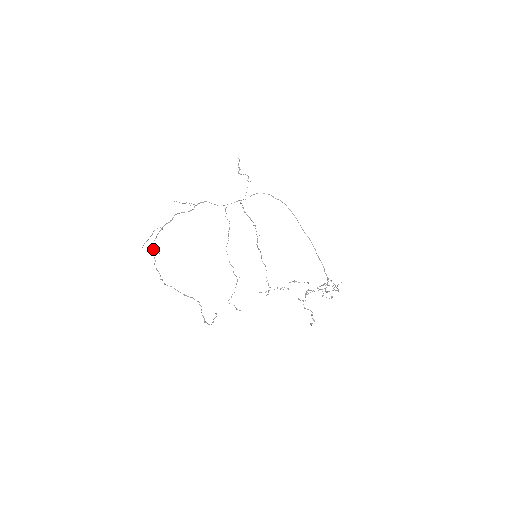
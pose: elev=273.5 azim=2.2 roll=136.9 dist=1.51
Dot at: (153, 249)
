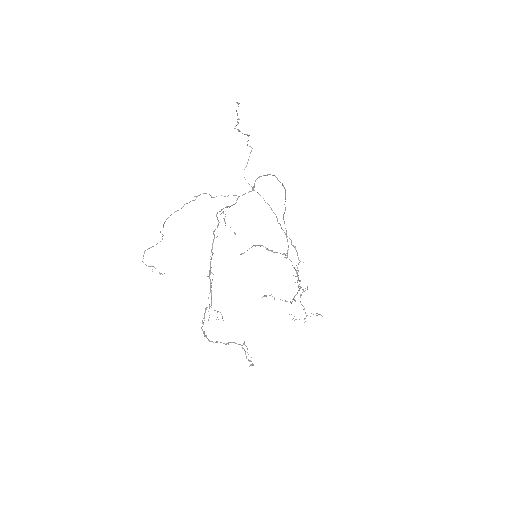
Dot at: (206, 308)
